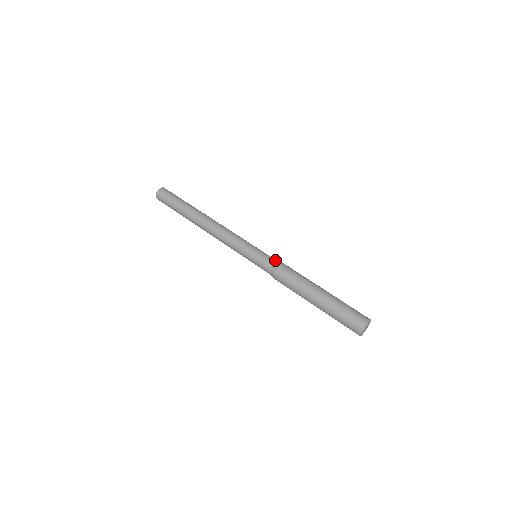
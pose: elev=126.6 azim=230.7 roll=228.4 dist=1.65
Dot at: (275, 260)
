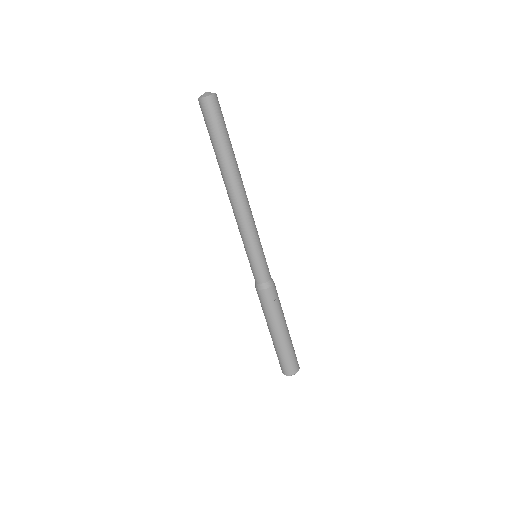
Dot at: (265, 279)
